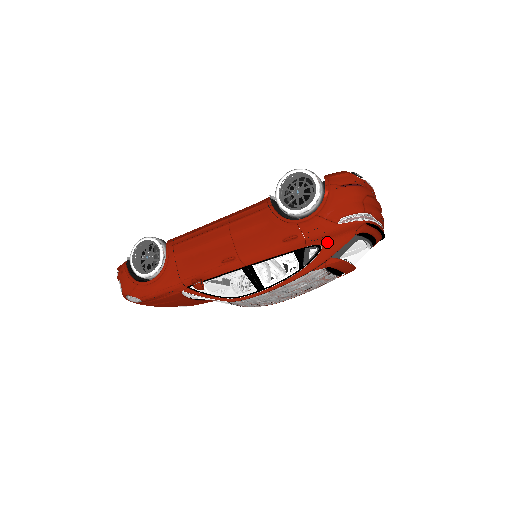
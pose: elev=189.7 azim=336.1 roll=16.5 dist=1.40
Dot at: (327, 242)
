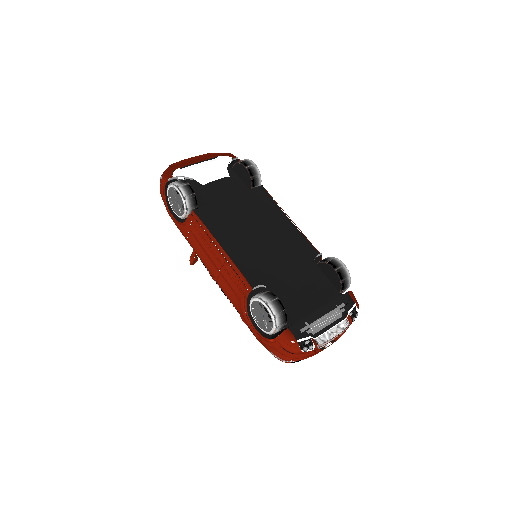
Dot at: occluded
